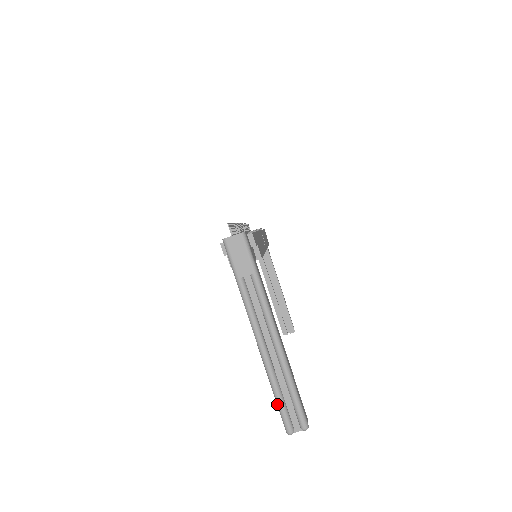
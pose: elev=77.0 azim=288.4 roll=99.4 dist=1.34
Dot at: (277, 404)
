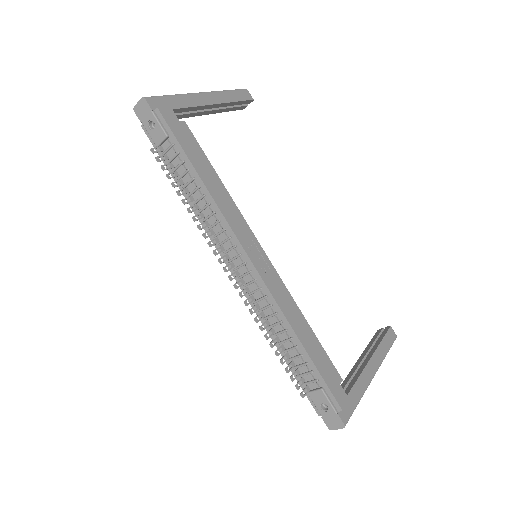
Dot at: occluded
